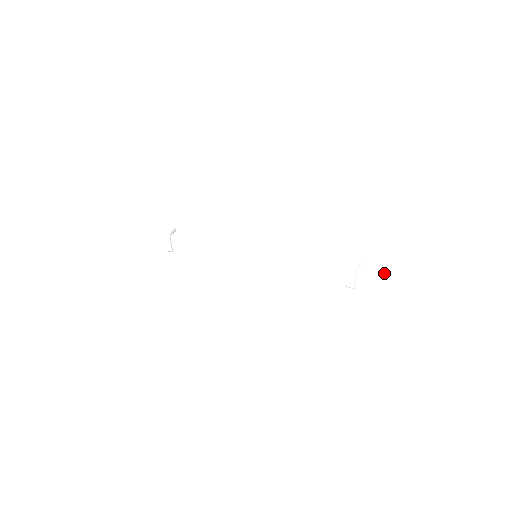
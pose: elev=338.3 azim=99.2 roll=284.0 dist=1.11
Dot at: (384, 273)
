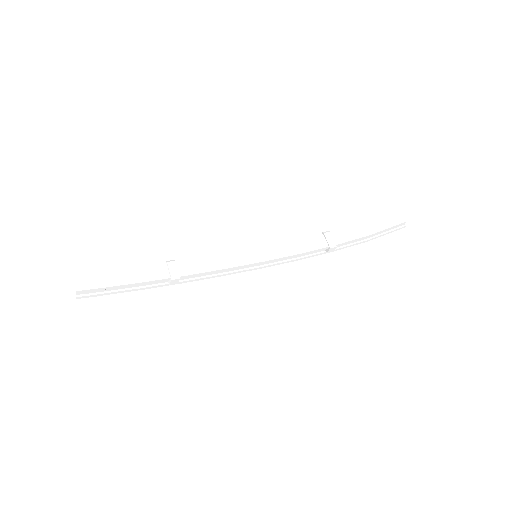
Dot at: occluded
